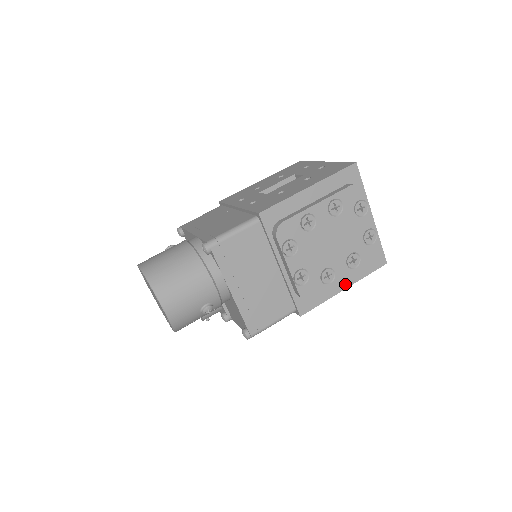
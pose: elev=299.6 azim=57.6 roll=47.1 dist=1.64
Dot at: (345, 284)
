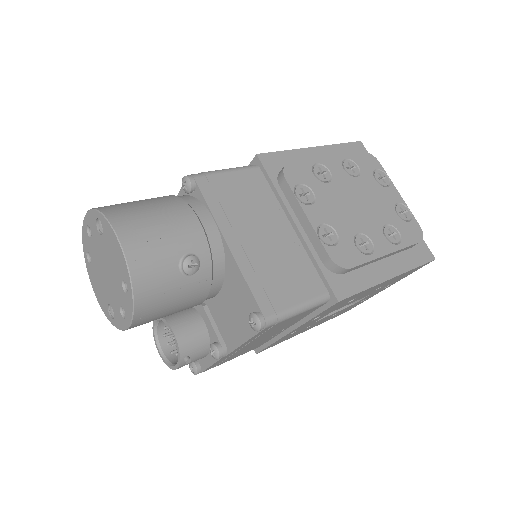
Dot at: (390, 271)
